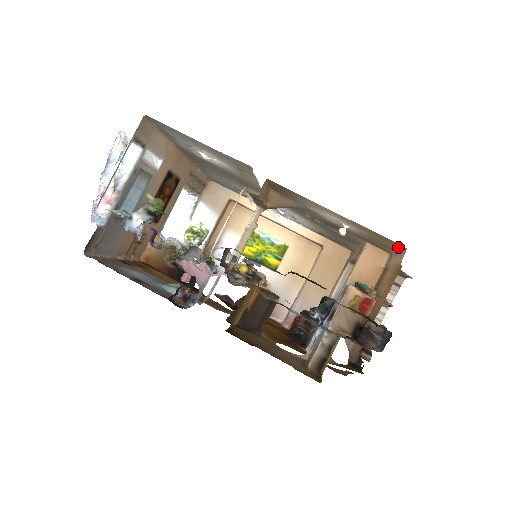
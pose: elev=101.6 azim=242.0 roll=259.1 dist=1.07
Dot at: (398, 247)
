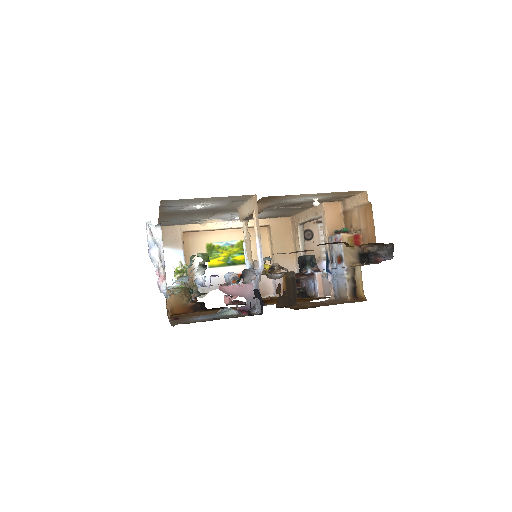
Dot at: (357, 193)
